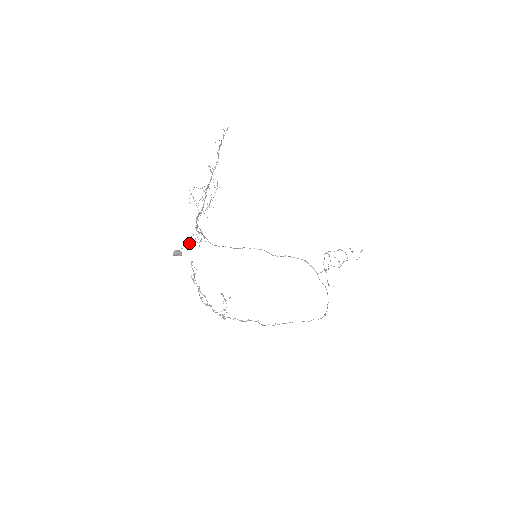
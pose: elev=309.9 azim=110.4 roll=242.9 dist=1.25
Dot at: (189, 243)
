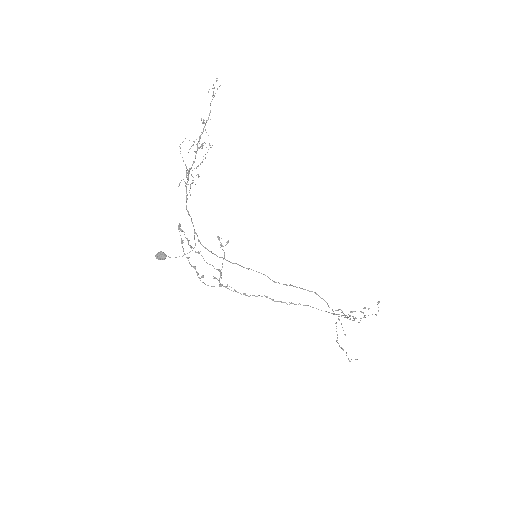
Dot at: occluded
